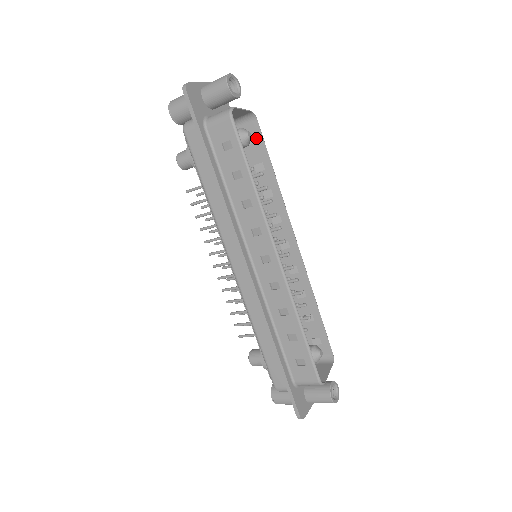
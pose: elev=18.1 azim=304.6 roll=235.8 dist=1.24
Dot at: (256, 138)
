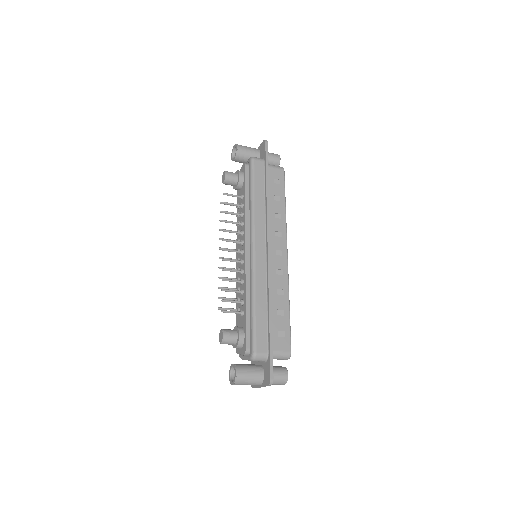
Dot at: occluded
